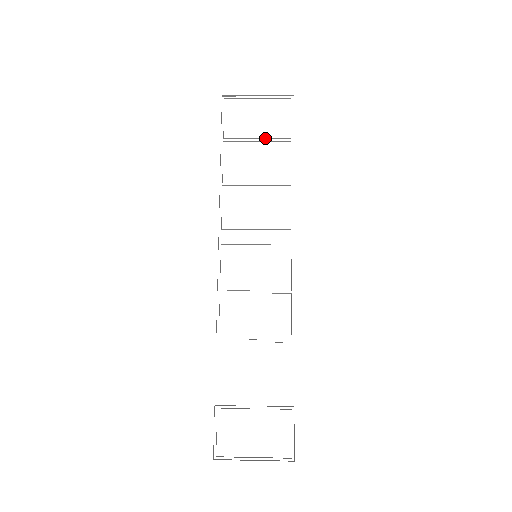
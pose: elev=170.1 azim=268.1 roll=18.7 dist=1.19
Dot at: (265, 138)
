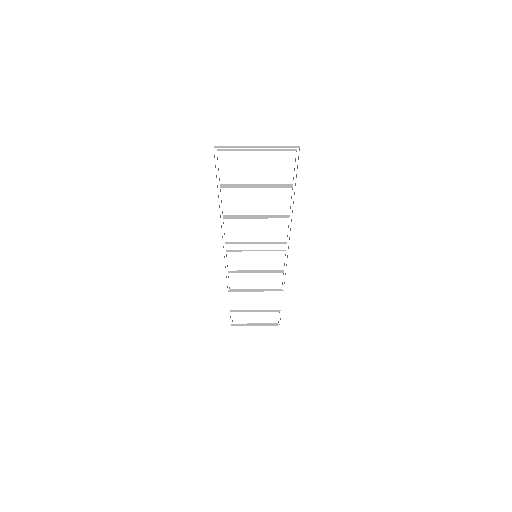
Dot at: (265, 185)
